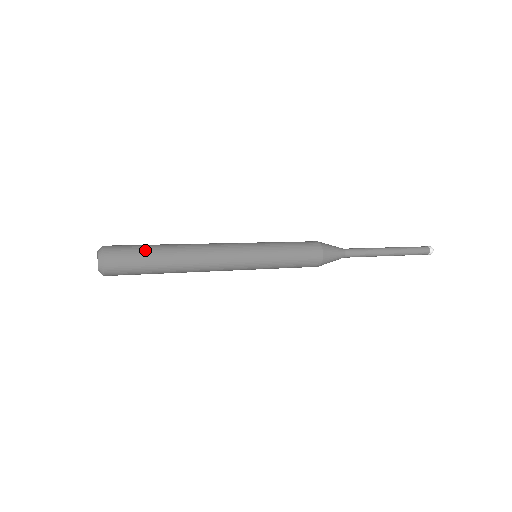
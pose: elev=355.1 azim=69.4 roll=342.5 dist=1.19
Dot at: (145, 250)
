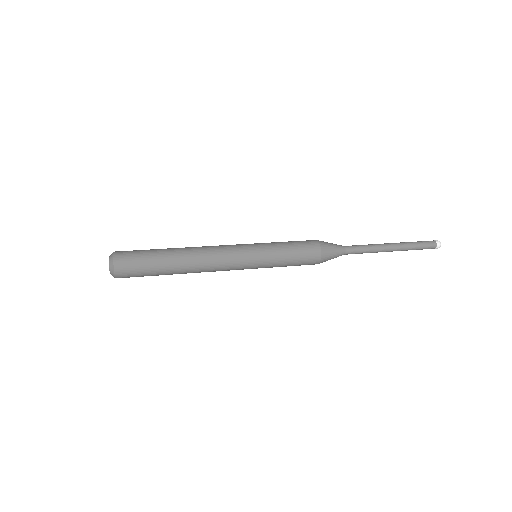
Dot at: (150, 256)
